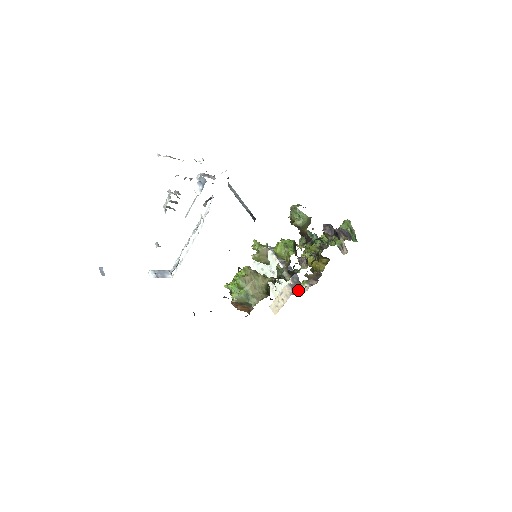
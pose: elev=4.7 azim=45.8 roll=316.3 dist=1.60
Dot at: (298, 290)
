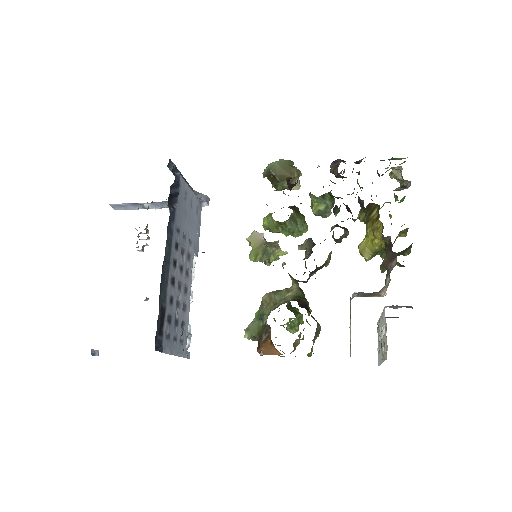
Dot at: (376, 294)
